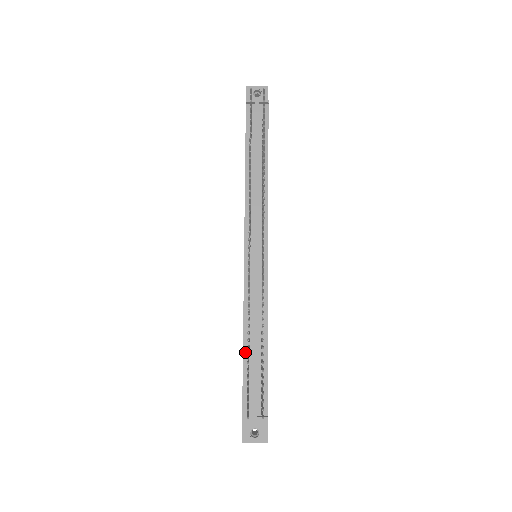
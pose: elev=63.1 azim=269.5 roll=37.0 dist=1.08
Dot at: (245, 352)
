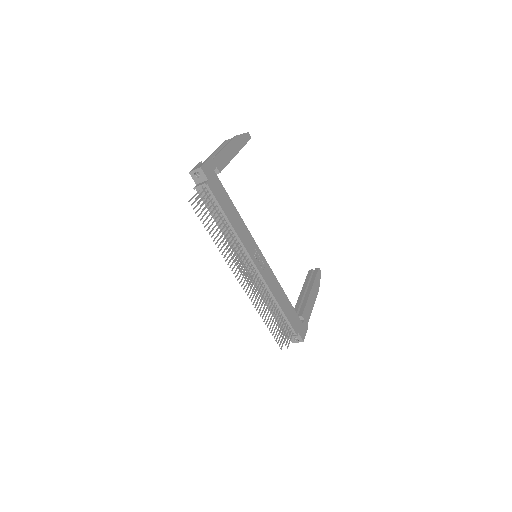
Dot at: (272, 313)
